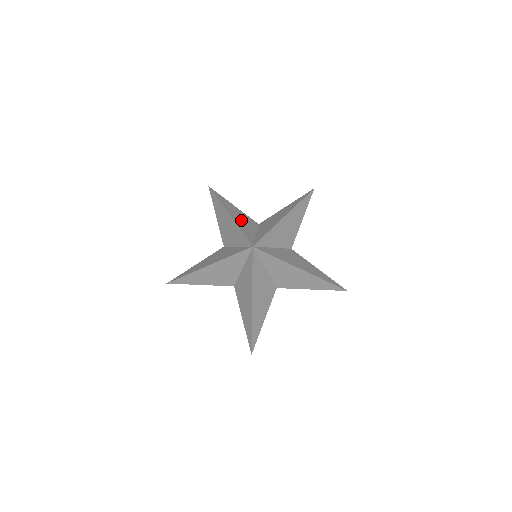
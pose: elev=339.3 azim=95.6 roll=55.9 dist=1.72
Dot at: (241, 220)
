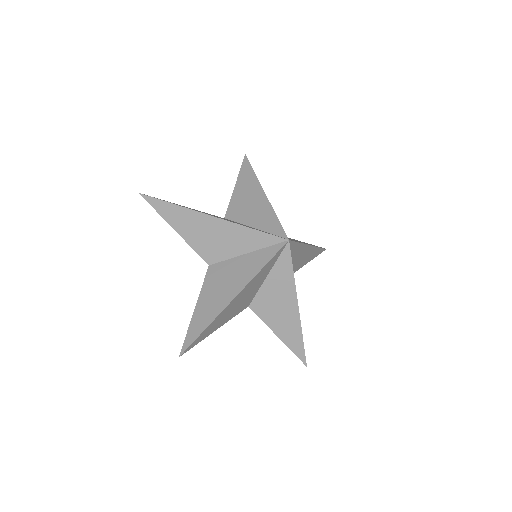
Dot at: (225, 219)
